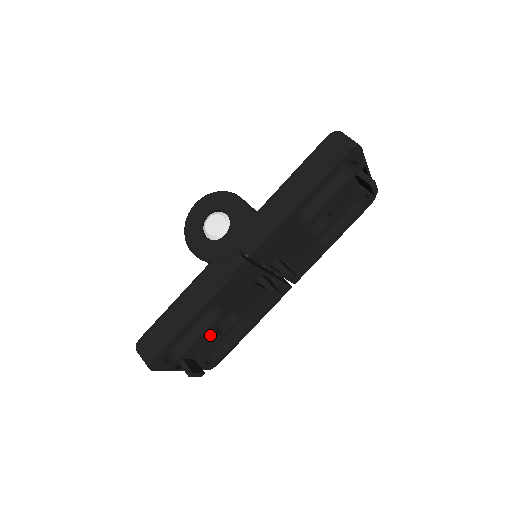
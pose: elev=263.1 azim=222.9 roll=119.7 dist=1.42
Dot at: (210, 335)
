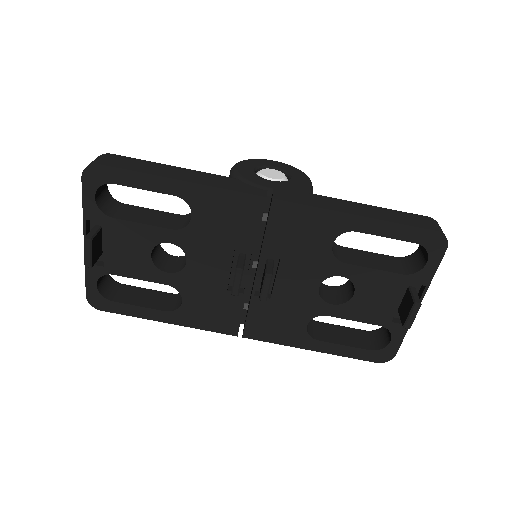
Dot at: (146, 241)
